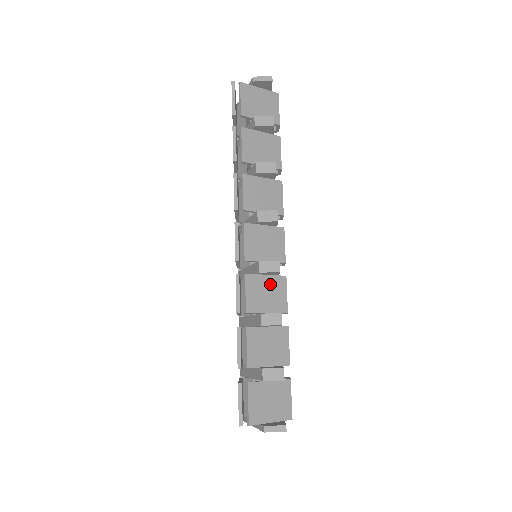
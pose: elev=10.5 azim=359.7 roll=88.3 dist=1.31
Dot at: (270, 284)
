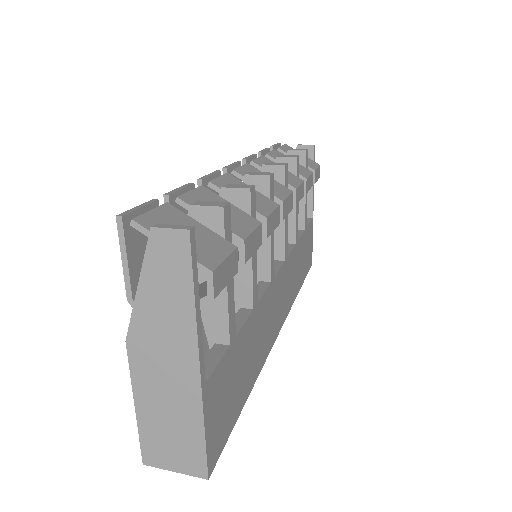
Dot at: occluded
